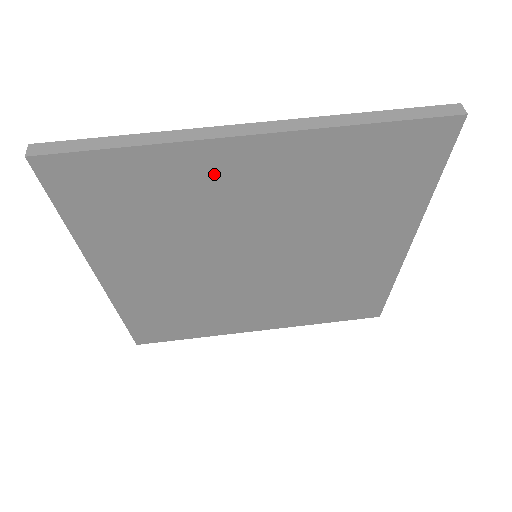
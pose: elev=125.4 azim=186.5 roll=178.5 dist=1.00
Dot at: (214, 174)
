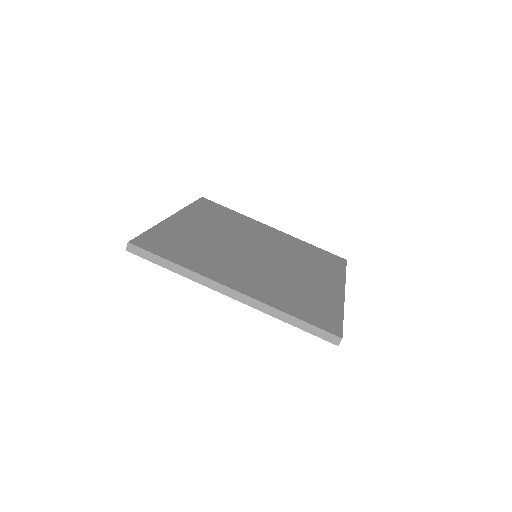
Dot at: occluded
